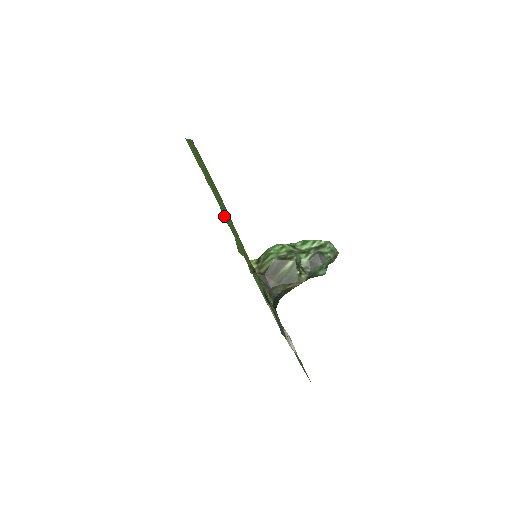
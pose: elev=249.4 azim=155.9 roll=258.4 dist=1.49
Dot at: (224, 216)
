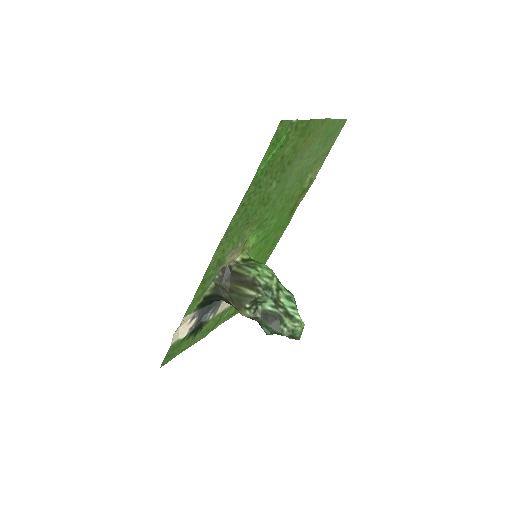
Dot at: (296, 205)
